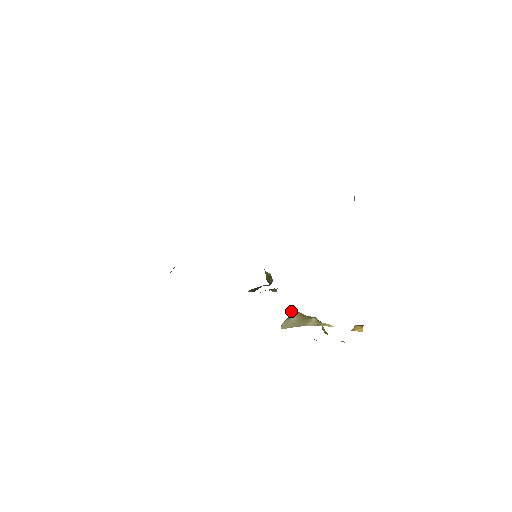
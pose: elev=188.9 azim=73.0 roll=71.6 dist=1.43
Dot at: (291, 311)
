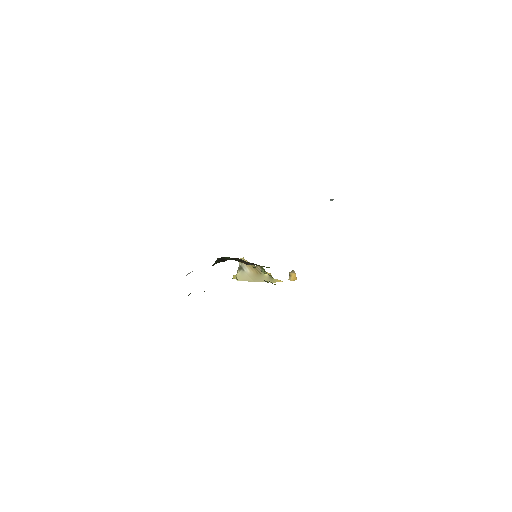
Dot at: occluded
